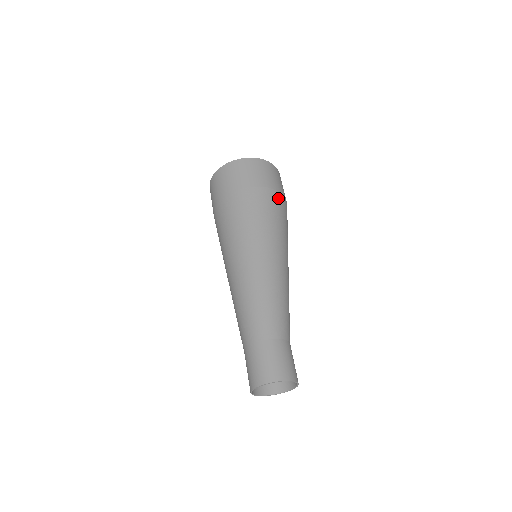
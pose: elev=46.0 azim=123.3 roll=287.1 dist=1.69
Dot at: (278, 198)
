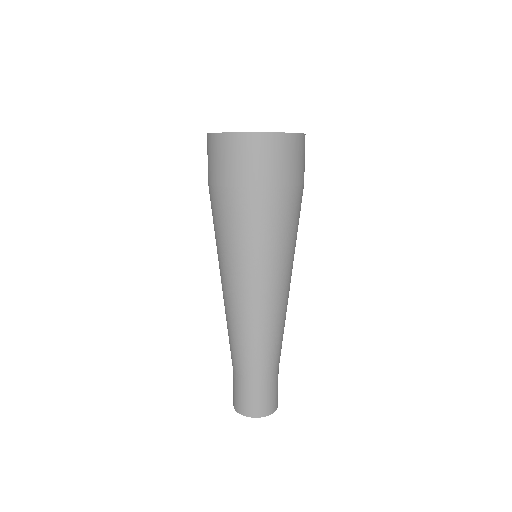
Dot at: (302, 195)
